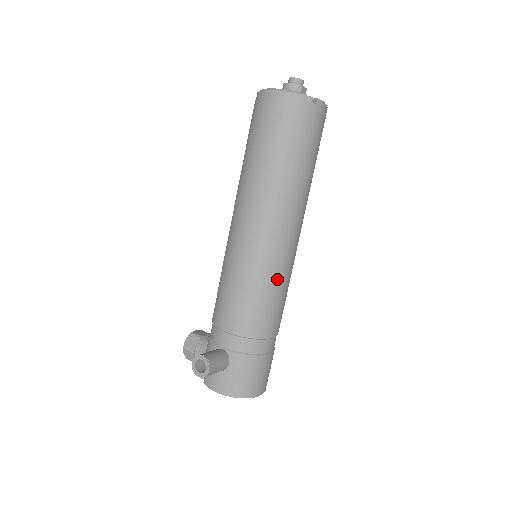
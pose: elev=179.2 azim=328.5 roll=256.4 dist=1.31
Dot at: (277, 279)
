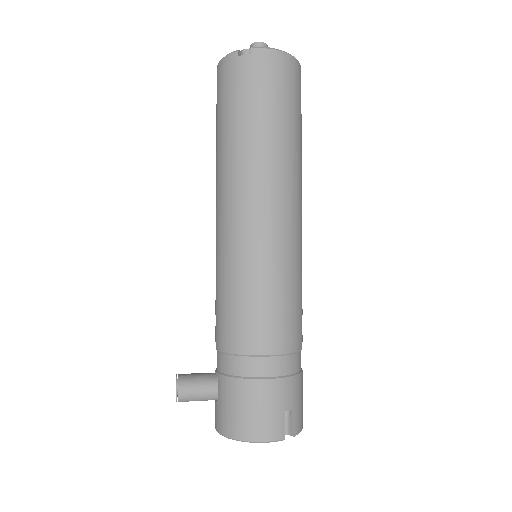
Dot at: (249, 272)
